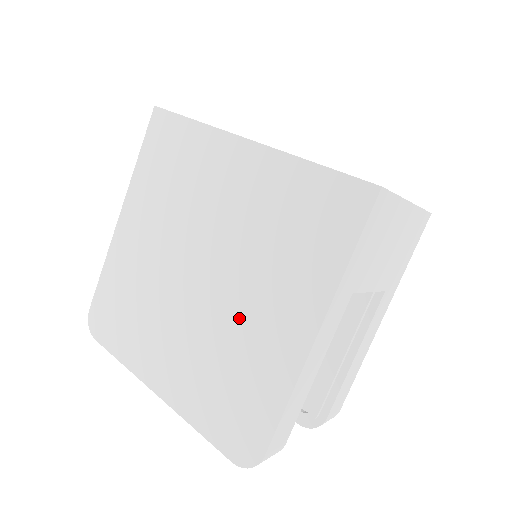
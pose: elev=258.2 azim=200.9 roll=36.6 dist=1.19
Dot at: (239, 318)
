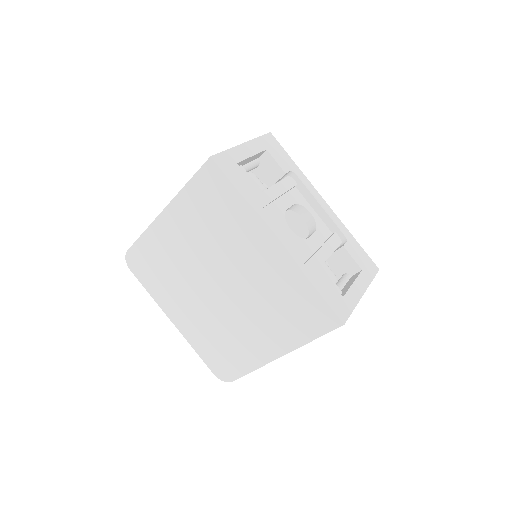
Dot at: (238, 324)
